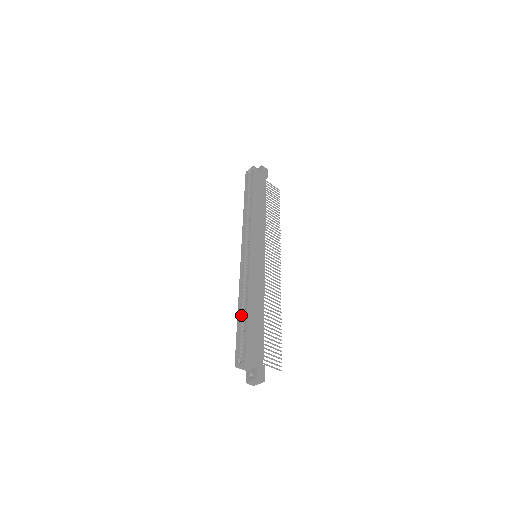
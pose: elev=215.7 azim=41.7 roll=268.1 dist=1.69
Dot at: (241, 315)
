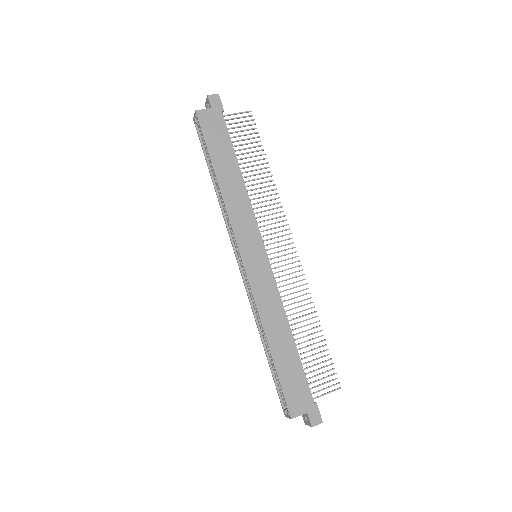
Dot at: (268, 352)
